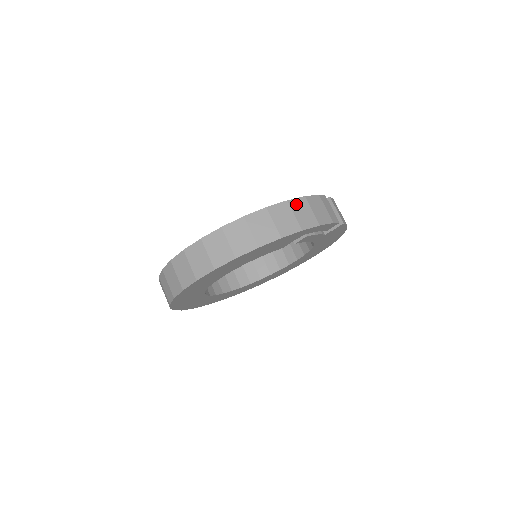
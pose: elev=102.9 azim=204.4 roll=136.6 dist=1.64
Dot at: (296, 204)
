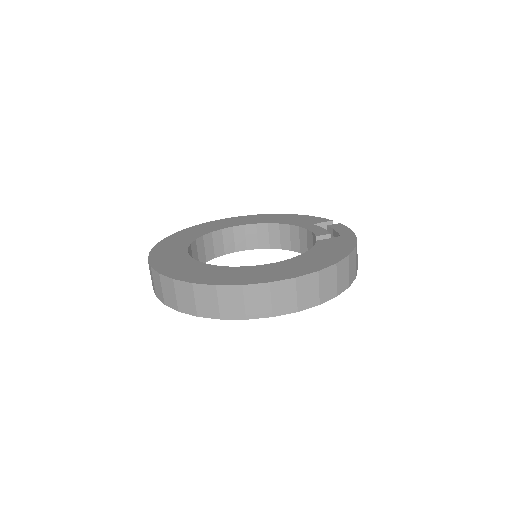
Dot at: occluded
